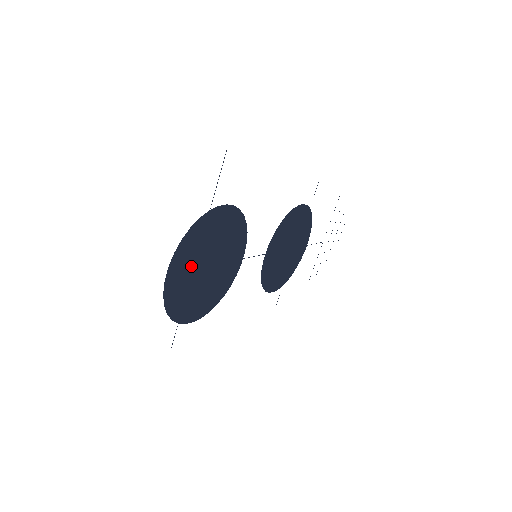
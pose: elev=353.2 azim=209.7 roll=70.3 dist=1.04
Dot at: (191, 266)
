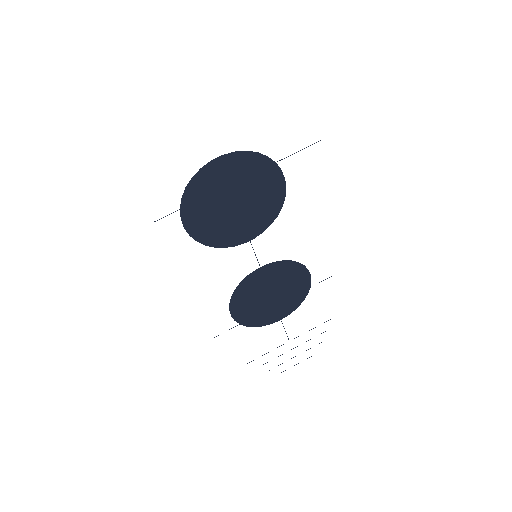
Dot at: (230, 181)
